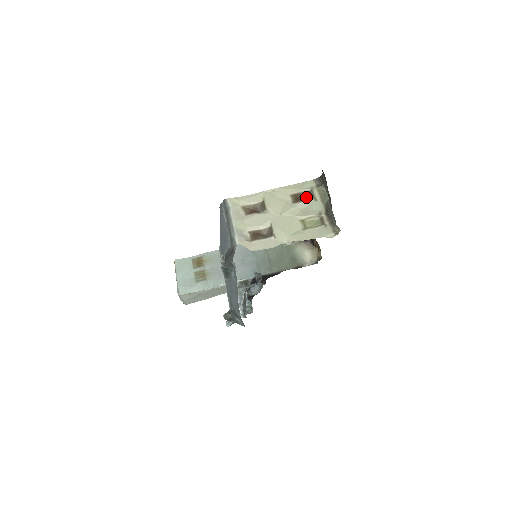
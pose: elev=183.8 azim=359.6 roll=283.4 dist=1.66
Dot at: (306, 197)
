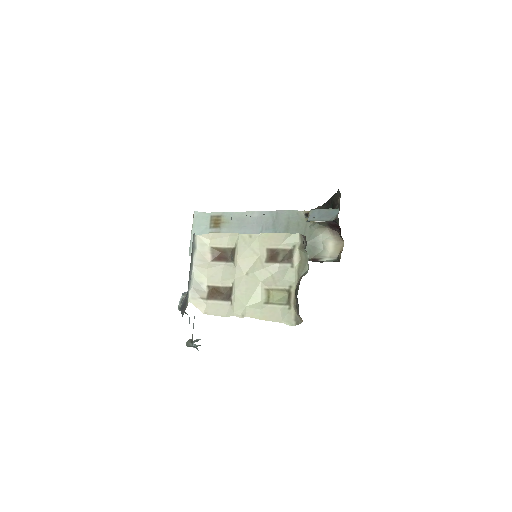
Dot at: (283, 257)
